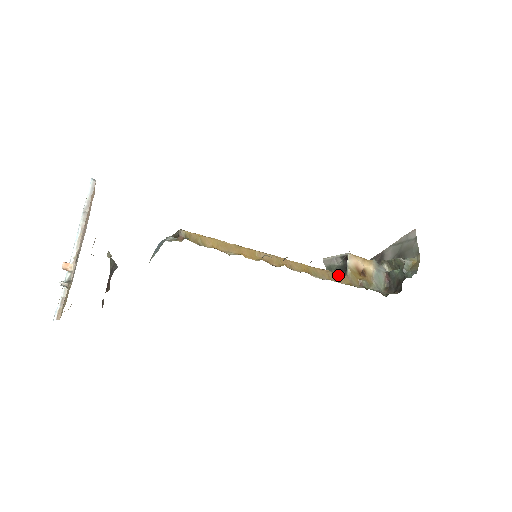
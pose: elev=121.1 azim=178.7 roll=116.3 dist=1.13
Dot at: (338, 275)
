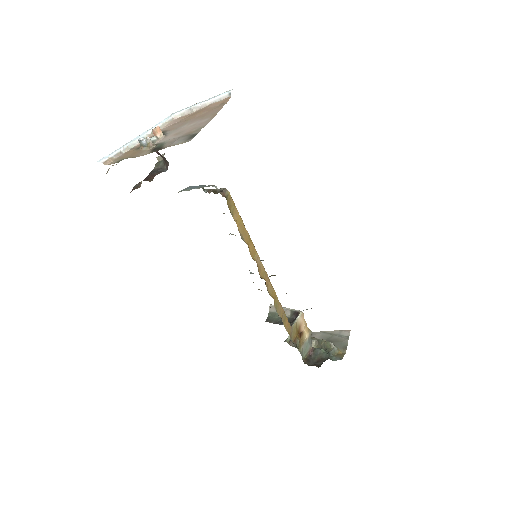
Dot at: occluded
